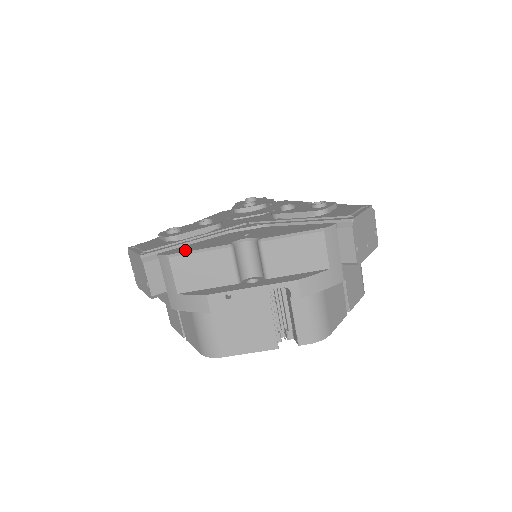
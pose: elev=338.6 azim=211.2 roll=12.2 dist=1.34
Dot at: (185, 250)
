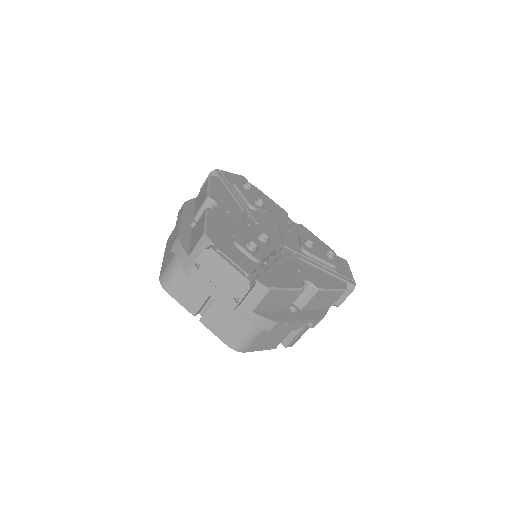
Dot at: (277, 284)
